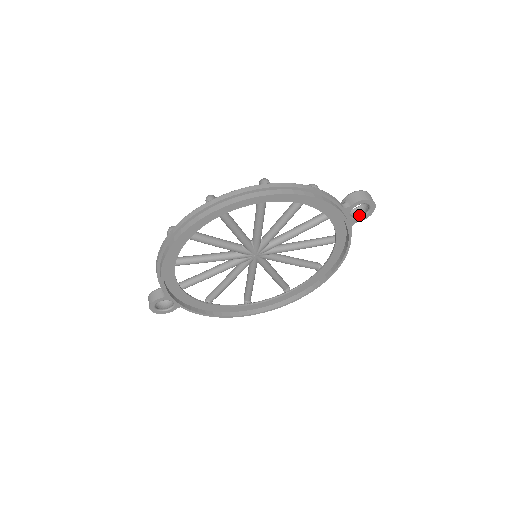
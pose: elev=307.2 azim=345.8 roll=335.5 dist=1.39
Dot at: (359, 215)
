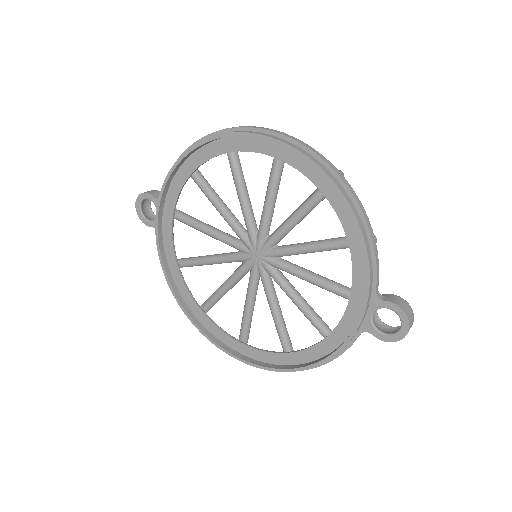
Dot at: (381, 329)
